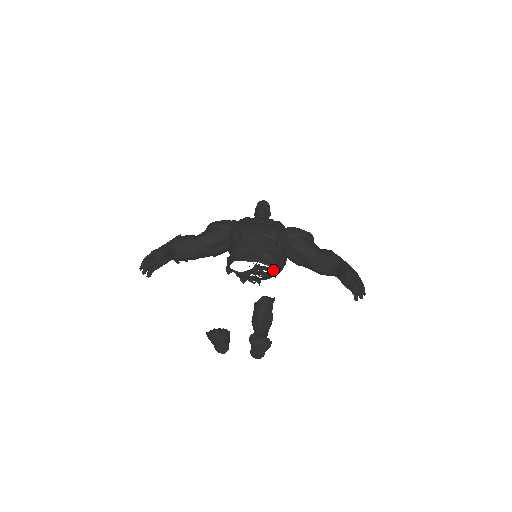
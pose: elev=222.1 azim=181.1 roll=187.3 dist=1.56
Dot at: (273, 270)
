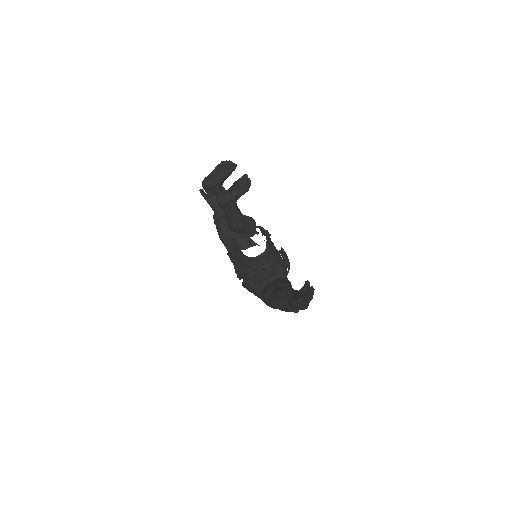
Dot at: (248, 279)
